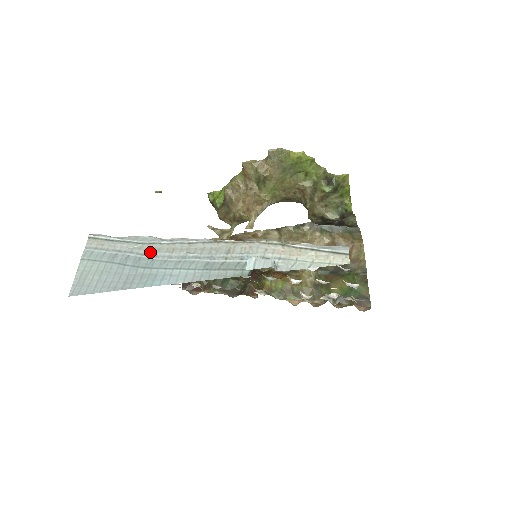
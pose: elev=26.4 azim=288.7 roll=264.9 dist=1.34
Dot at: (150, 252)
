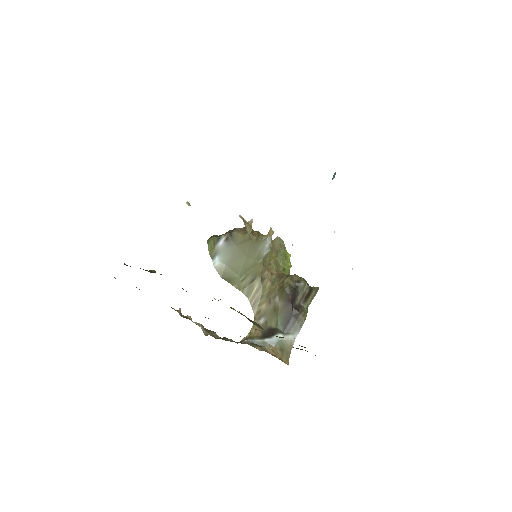
Dot at: occluded
